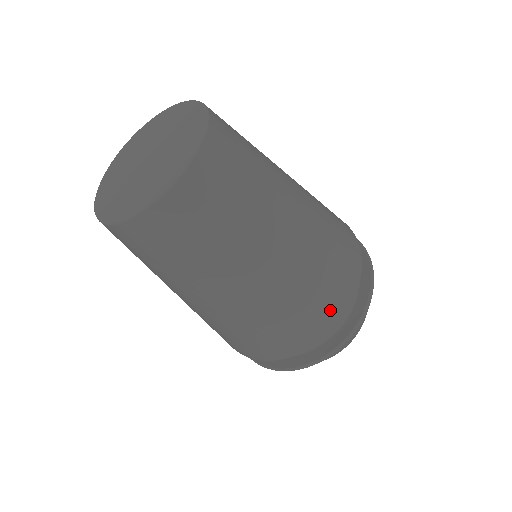
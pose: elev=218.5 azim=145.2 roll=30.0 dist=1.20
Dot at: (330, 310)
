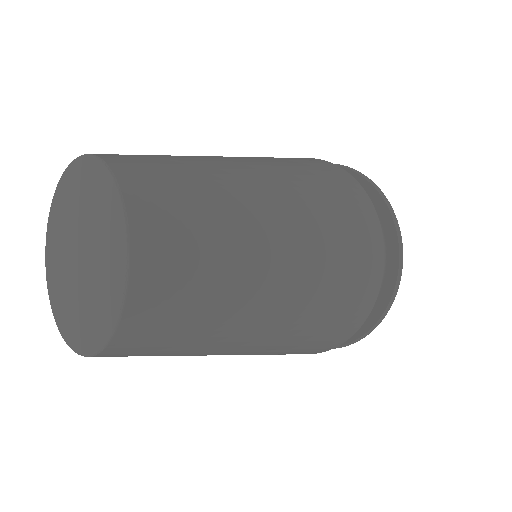
Dot at: (315, 351)
